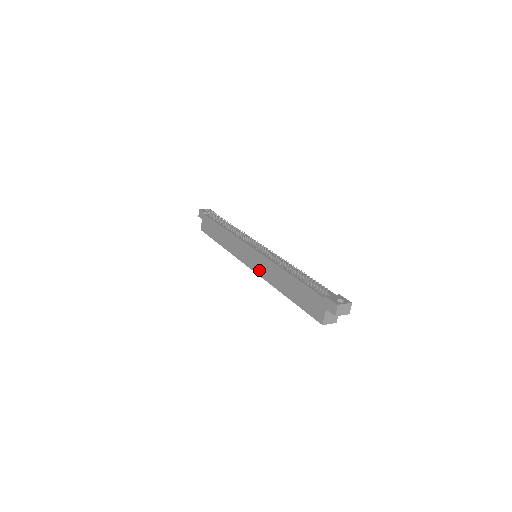
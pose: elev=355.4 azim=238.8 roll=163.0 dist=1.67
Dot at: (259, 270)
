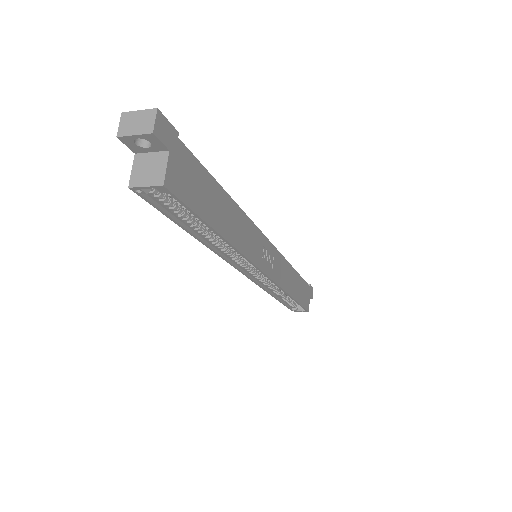
Dot at: occluded
